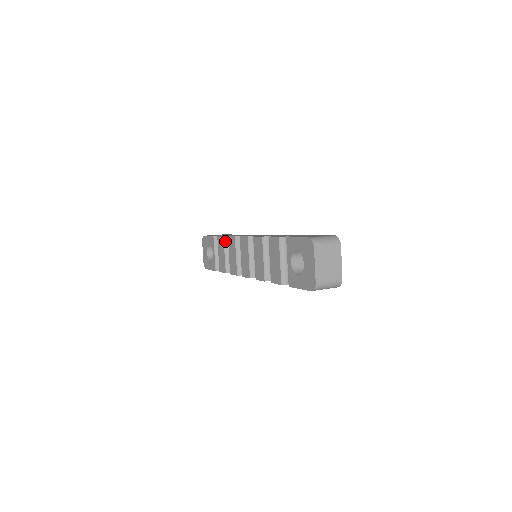
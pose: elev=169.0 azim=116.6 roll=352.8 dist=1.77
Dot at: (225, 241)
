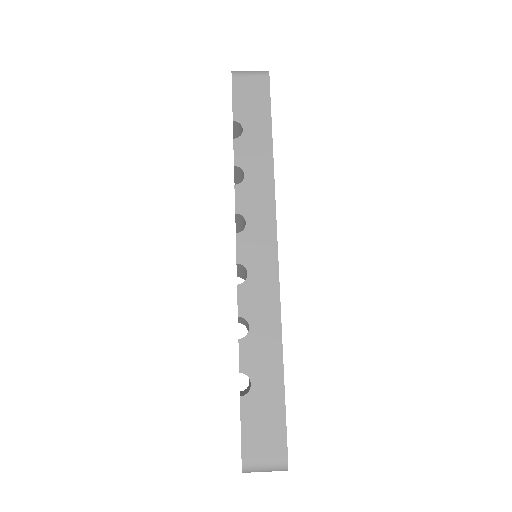
Dot at: (236, 170)
